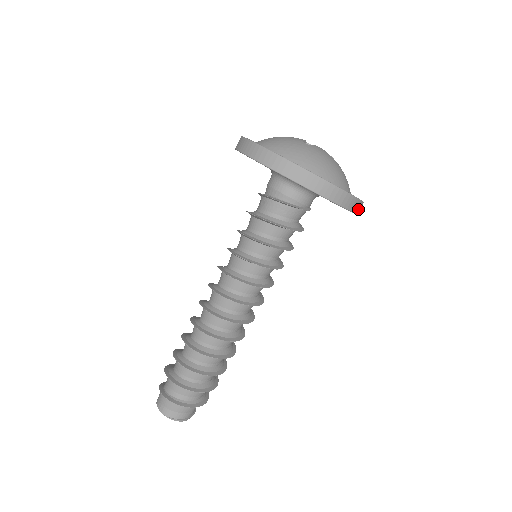
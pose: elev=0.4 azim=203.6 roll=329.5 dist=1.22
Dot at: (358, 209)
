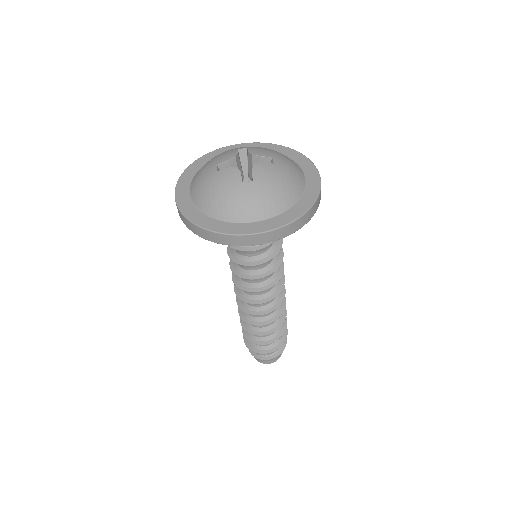
Dot at: occluded
